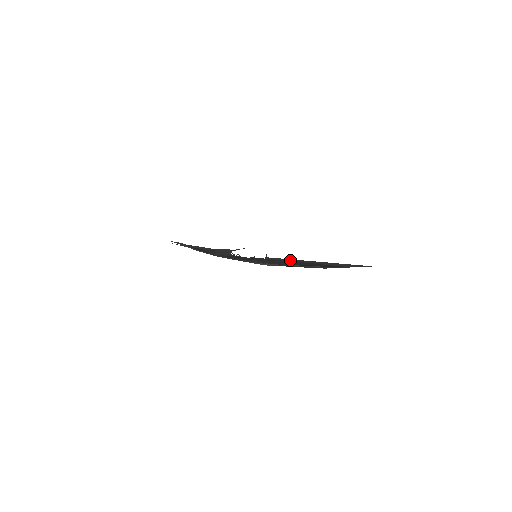
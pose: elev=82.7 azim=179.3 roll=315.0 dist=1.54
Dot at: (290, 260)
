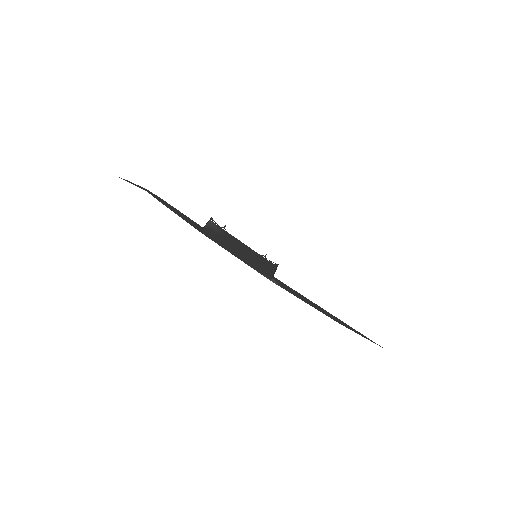
Dot at: (306, 298)
